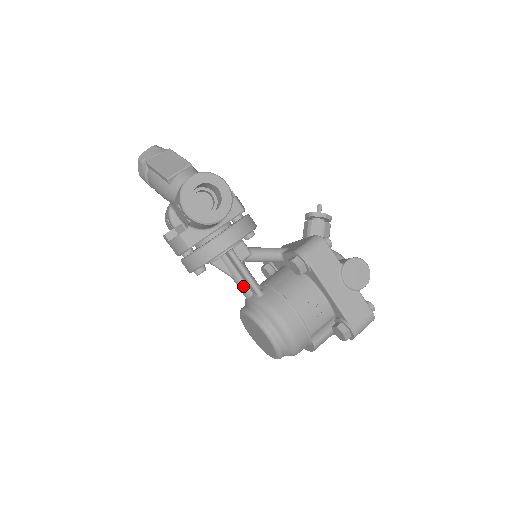
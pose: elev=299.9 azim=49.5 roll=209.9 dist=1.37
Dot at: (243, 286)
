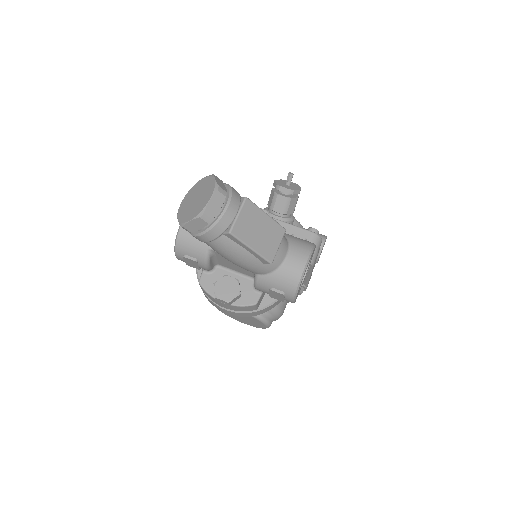
Dot at: occluded
